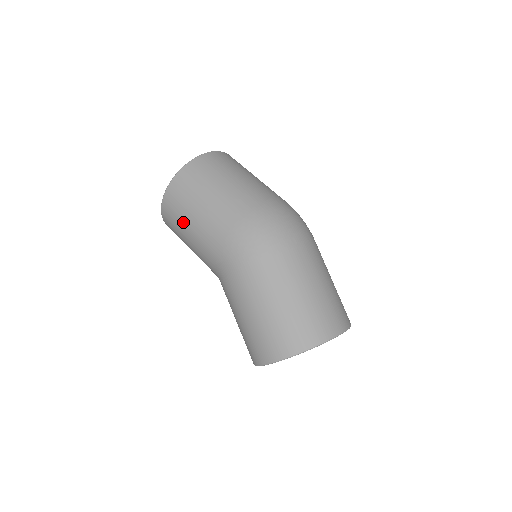
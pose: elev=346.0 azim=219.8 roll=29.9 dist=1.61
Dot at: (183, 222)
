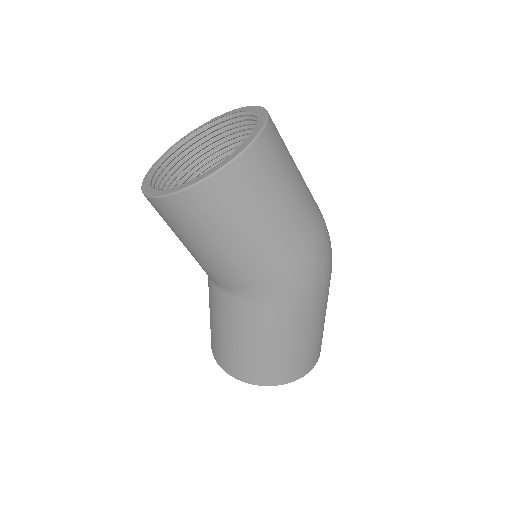
Dot at: (229, 228)
